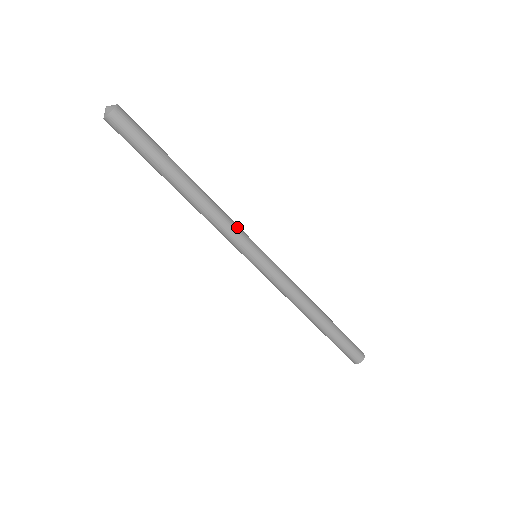
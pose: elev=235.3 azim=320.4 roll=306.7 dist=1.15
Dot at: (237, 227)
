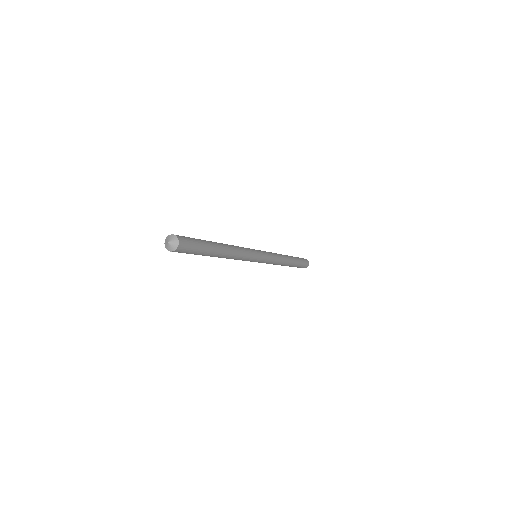
Dot at: (248, 251)
